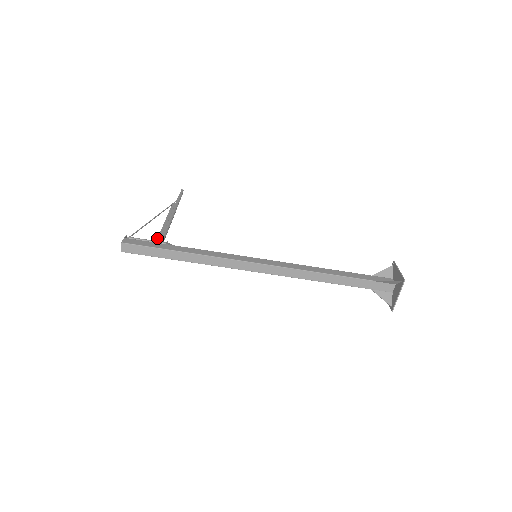
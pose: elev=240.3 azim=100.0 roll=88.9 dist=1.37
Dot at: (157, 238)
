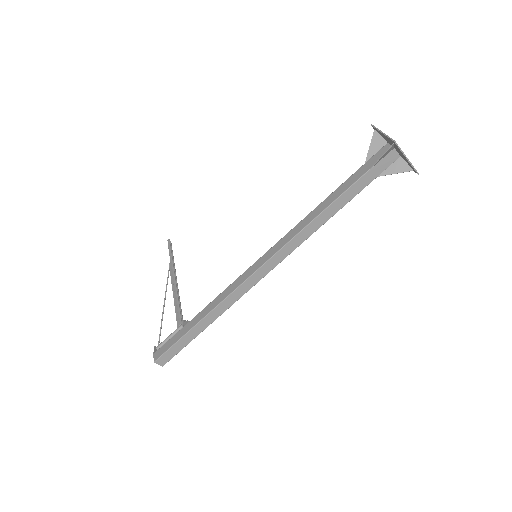
Dot at: occluded
